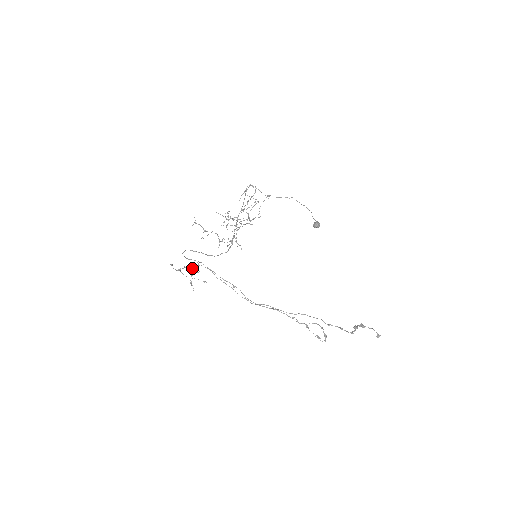
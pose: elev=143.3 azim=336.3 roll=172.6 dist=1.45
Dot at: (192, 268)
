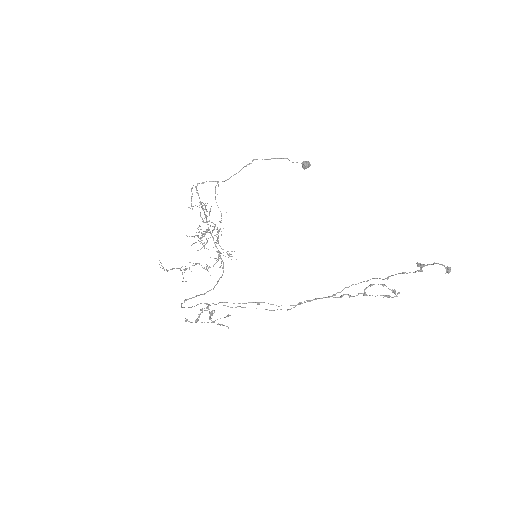
Dot at: (207, 310)
